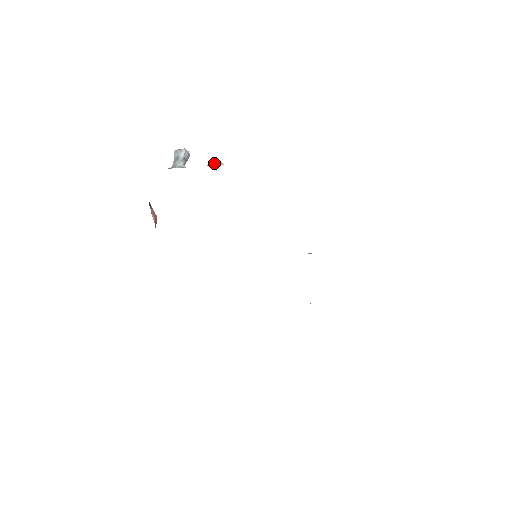
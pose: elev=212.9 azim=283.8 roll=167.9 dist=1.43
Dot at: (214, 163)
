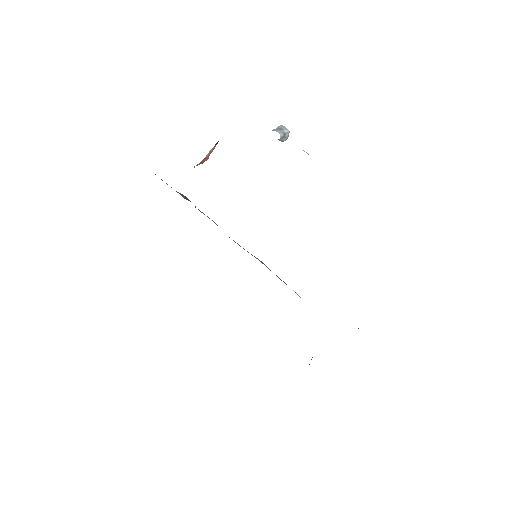
Dot at: (307, 153)
